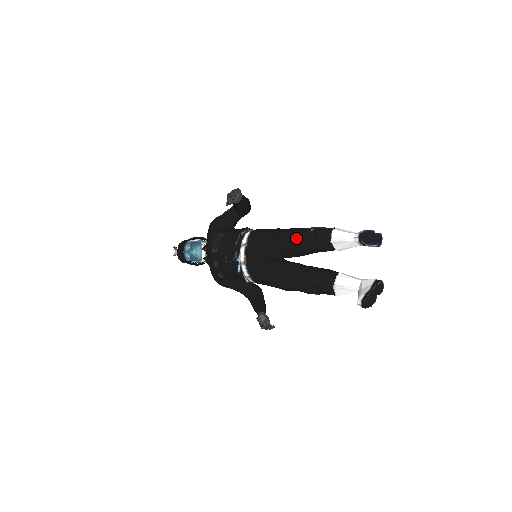
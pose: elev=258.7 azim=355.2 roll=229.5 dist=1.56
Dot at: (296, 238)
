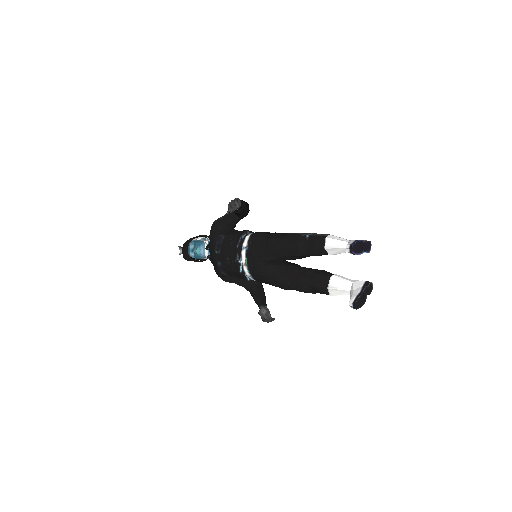
Dot at: (293, 244)
